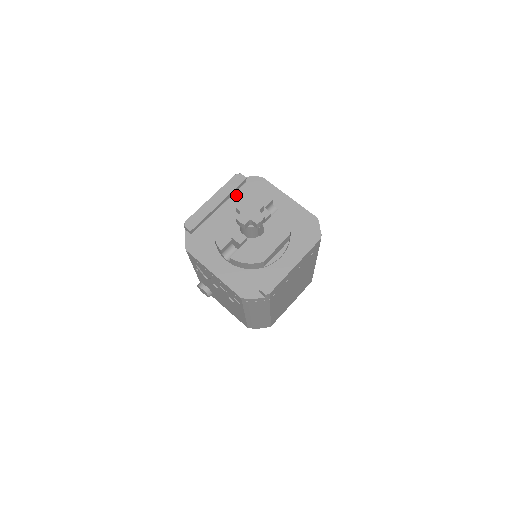
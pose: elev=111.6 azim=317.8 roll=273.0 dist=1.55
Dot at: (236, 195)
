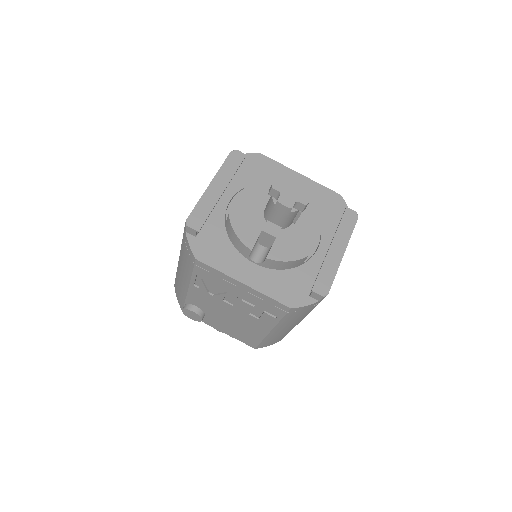
Dot at: (236, 178)
